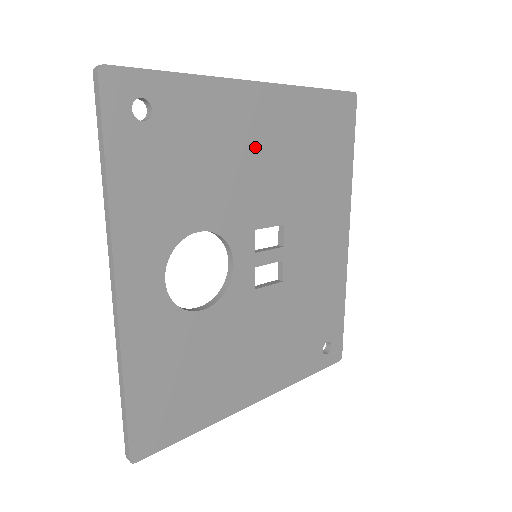
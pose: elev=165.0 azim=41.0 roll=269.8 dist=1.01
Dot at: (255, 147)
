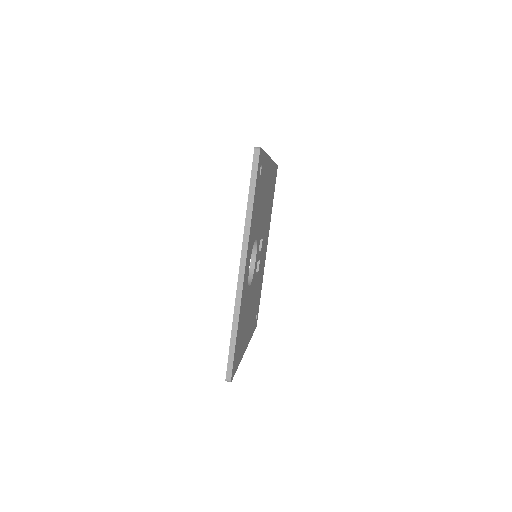
Dot at: (266, 193)
